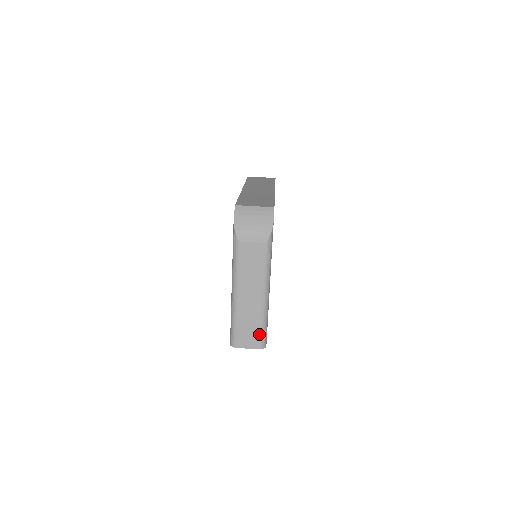
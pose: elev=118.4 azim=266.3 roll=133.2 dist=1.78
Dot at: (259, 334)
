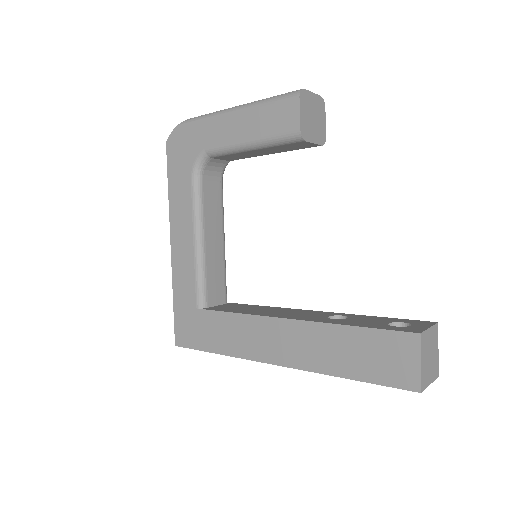
Dot at: occluded
